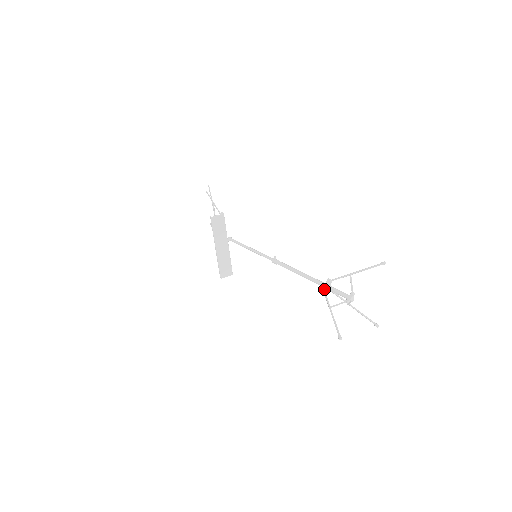
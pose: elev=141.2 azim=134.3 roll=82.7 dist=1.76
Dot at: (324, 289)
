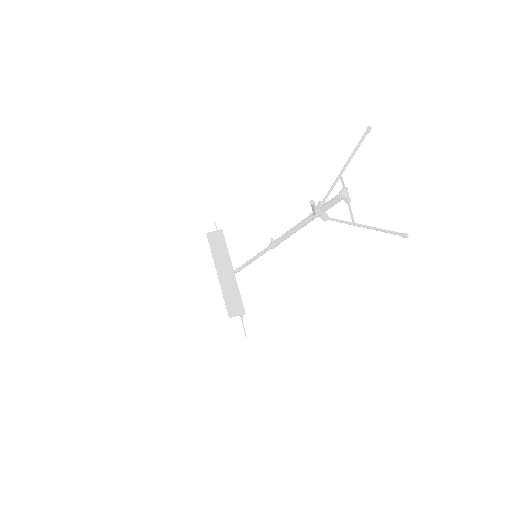
Dot at: occluded
